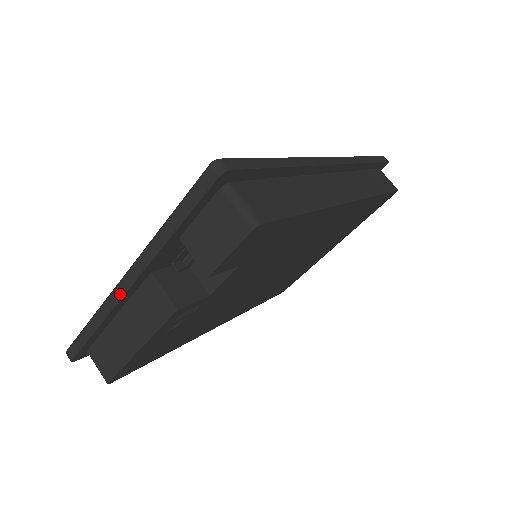
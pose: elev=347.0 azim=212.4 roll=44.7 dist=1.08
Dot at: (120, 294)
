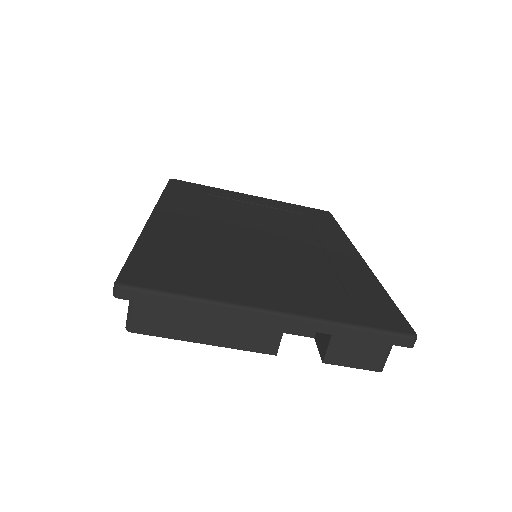
Dot at: (253, 318)
